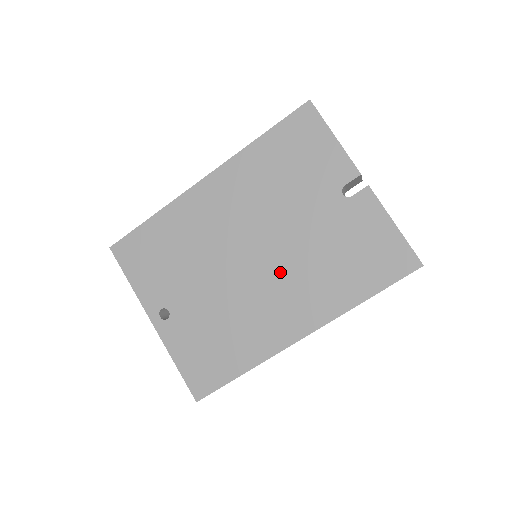
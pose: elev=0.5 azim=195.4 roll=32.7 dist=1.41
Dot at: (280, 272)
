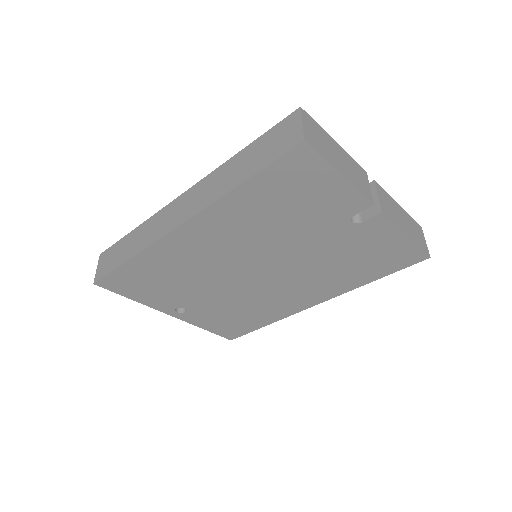
Dot at: (289, 277)
